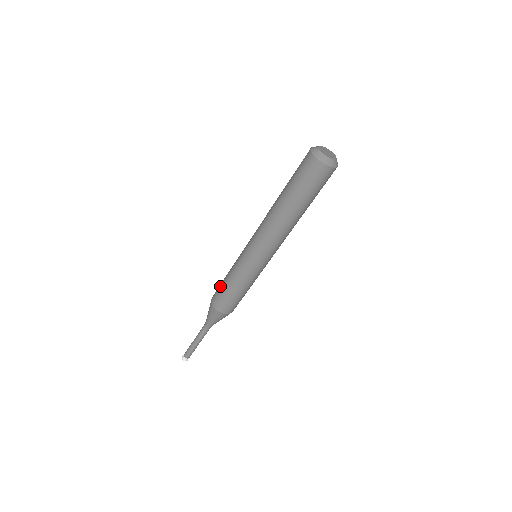
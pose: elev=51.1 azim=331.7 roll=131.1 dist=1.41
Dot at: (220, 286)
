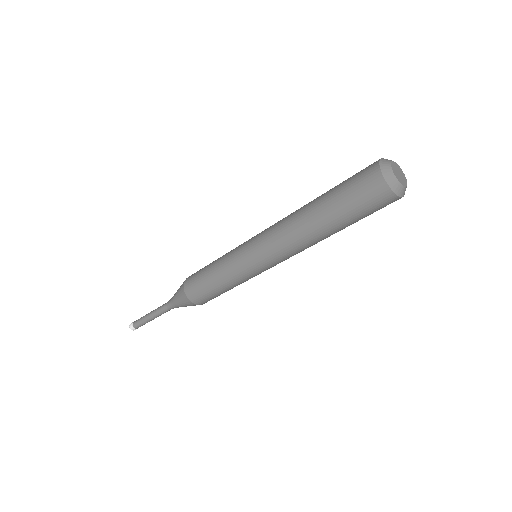
Dot at: (201, 269)
